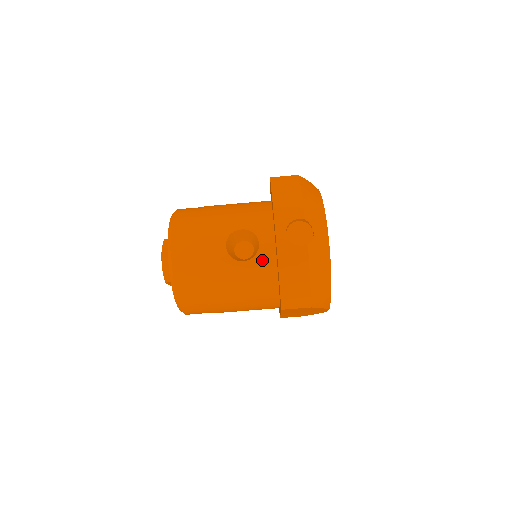
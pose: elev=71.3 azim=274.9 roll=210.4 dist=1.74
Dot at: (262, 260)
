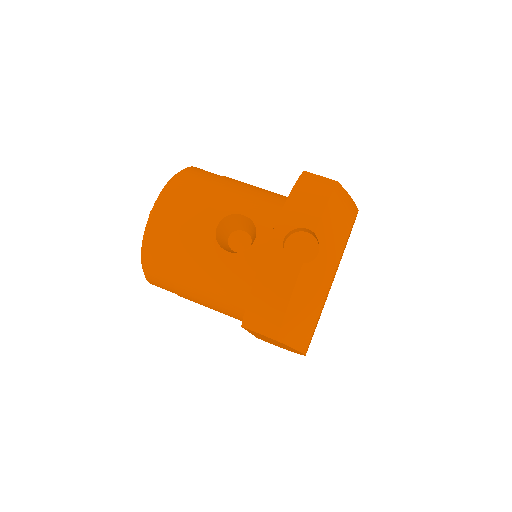
Dot at: (249, 260)
